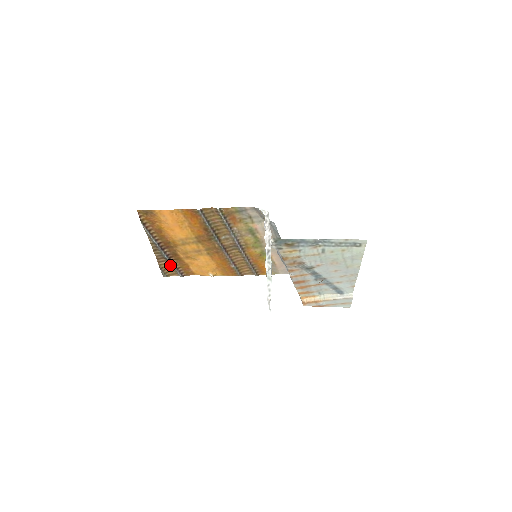
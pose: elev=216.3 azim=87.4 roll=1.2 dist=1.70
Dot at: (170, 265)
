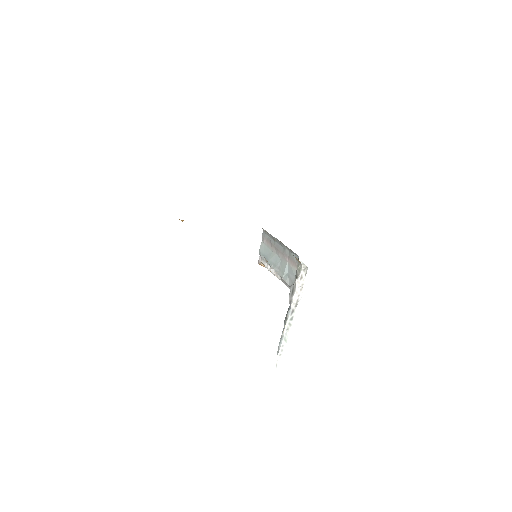
Dot at: occluded
